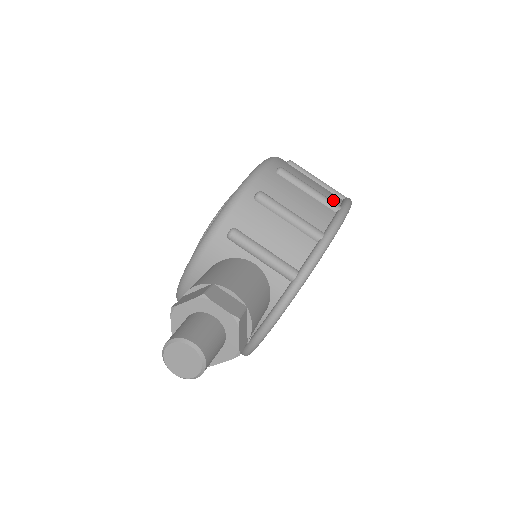
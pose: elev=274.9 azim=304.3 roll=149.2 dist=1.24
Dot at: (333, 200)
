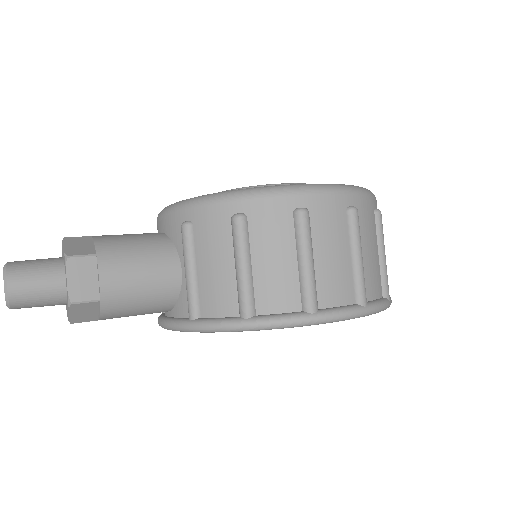
Dot at: (327, 295)
